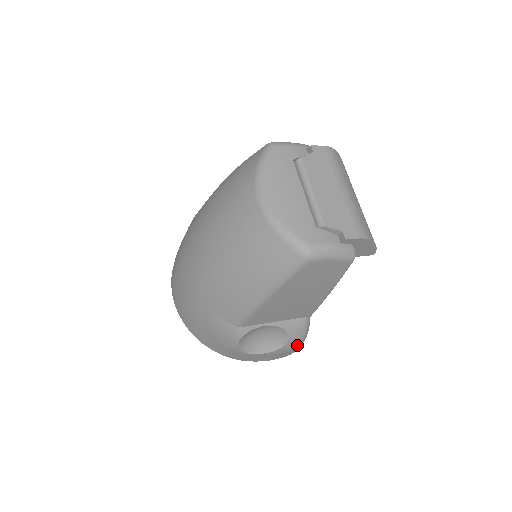
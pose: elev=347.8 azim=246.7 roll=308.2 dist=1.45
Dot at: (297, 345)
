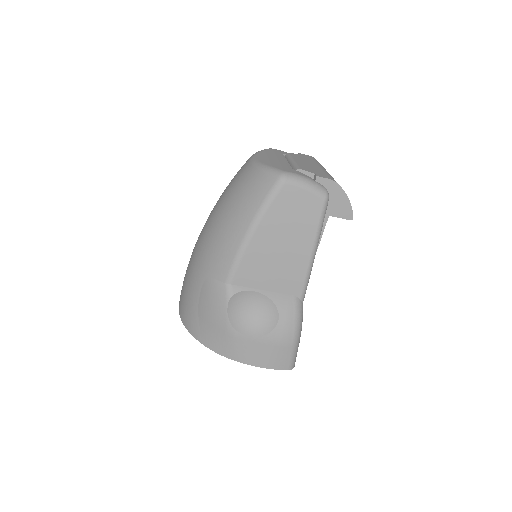
Dot at: (290, 336)
